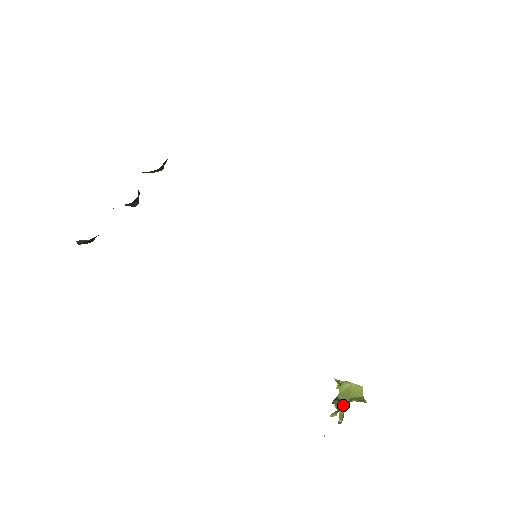
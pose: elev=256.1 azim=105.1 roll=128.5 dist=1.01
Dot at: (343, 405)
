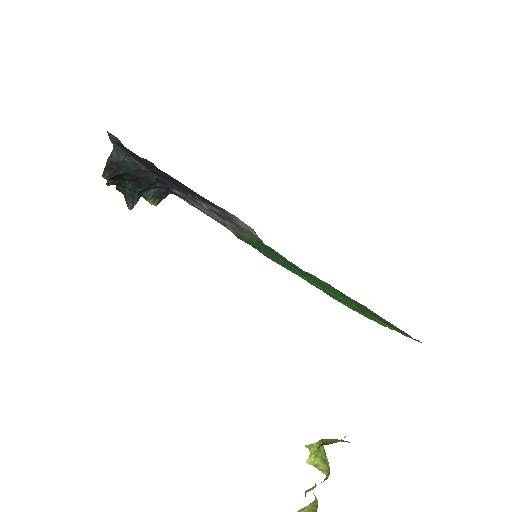
Dot at: occluded
